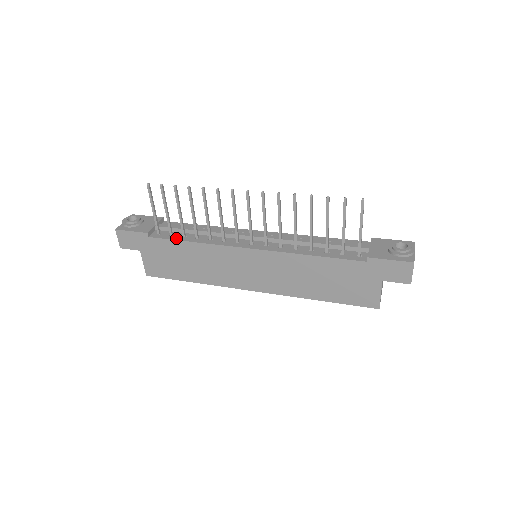
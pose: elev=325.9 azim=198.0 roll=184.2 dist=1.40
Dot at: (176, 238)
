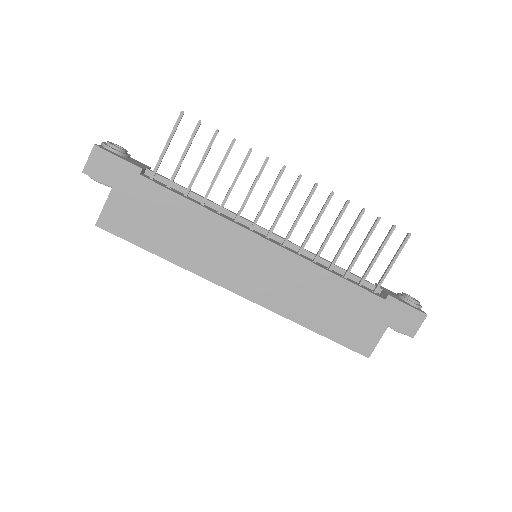
Dot at: (177, 192)
